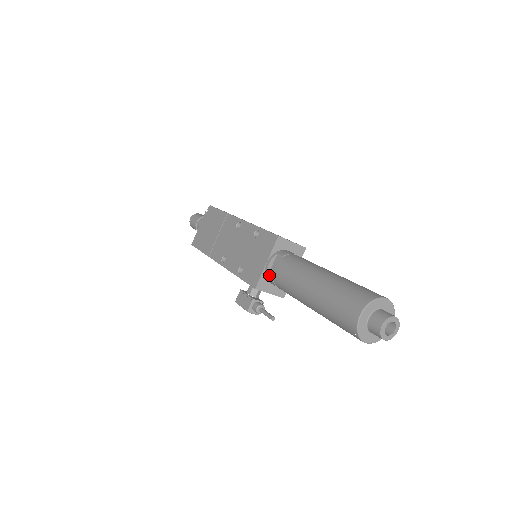
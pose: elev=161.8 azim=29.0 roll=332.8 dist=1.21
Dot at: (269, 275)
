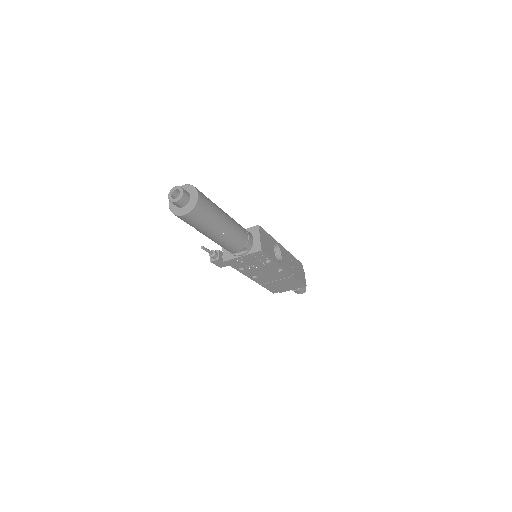
Dot at: occluded
